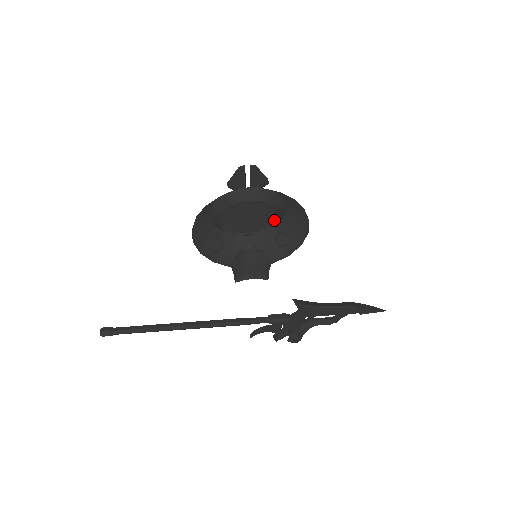
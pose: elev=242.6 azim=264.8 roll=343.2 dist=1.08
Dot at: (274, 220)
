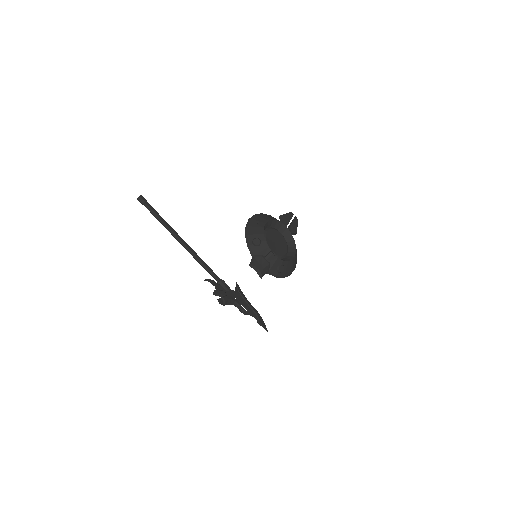
Dot at: (284, 256)
